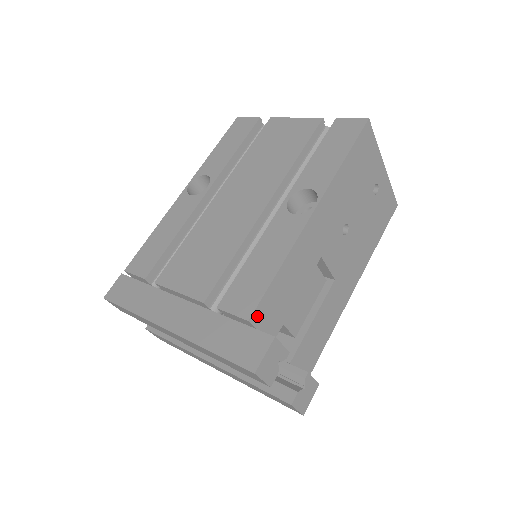
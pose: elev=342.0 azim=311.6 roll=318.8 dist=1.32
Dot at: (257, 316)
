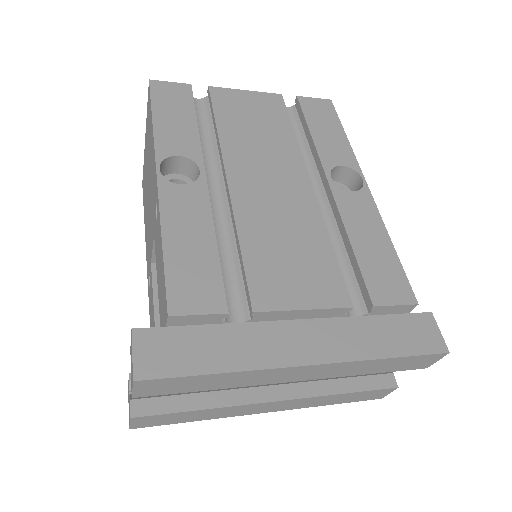
Dot at: occluded
